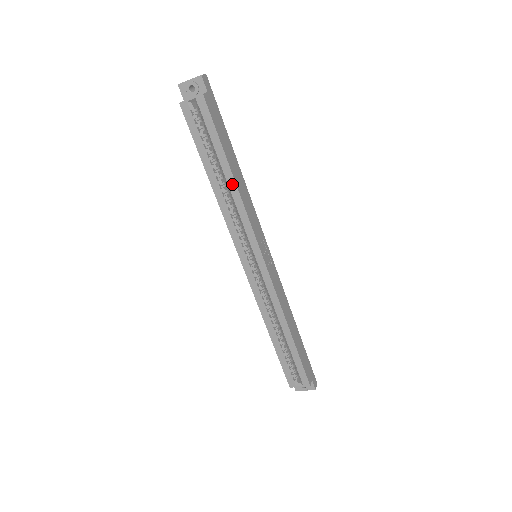
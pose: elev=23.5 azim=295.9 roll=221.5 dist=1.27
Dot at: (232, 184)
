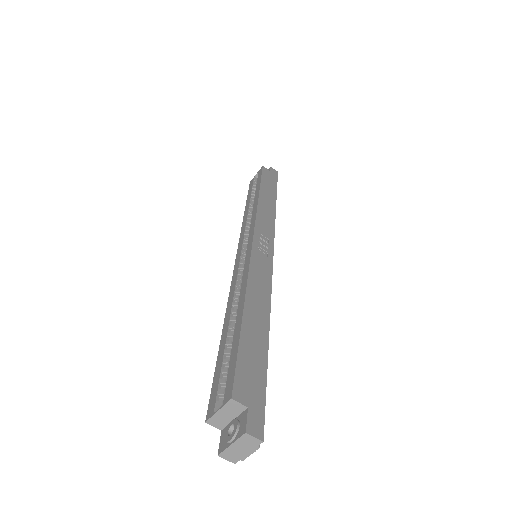
Dot at: (256, 199)
